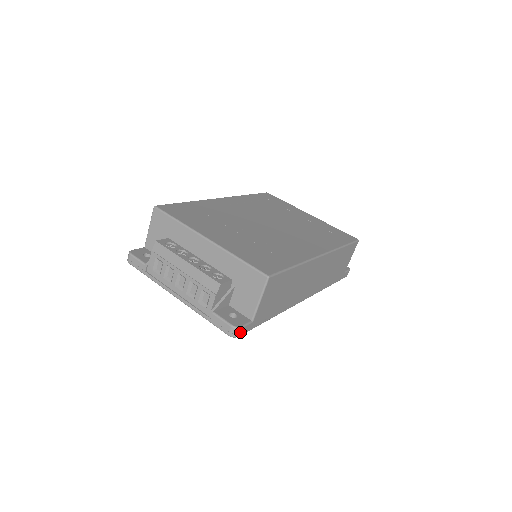
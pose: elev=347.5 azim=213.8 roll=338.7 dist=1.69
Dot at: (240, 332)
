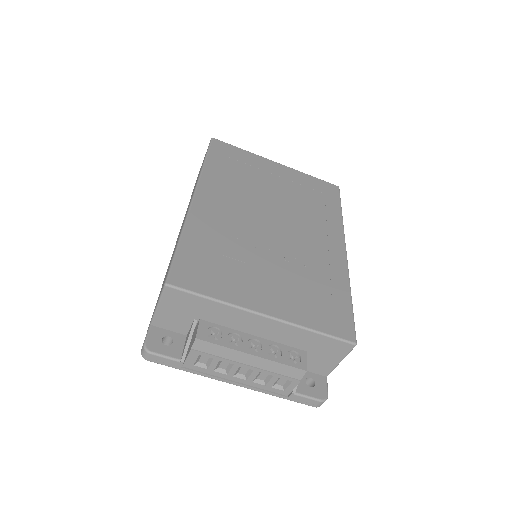
Dot at: occluded
